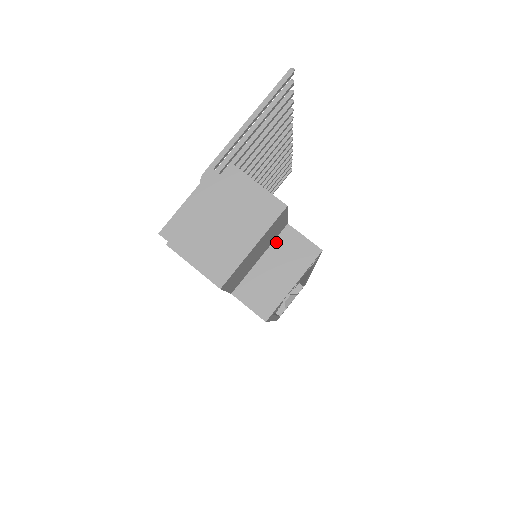
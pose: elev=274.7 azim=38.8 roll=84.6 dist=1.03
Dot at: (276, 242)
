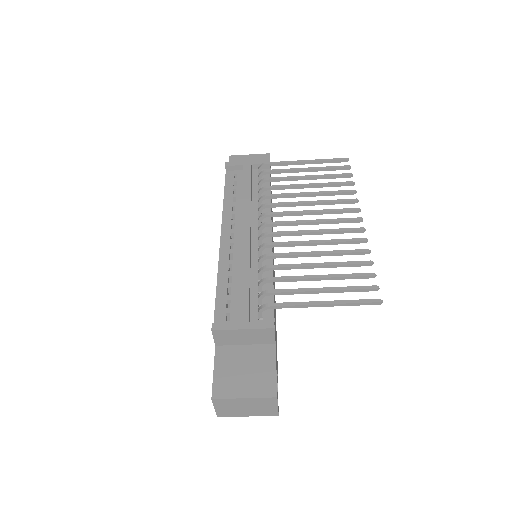
Dot at: occluded
